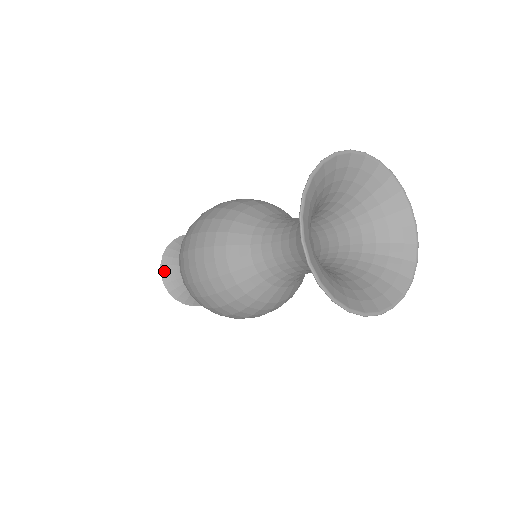
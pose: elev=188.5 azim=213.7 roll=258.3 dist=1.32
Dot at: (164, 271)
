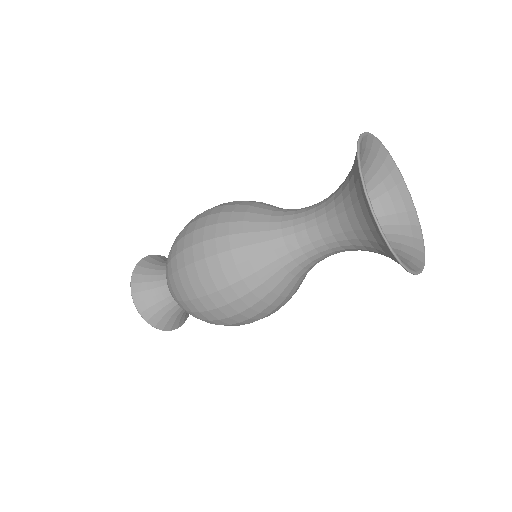
Dot at: (147, 259)
